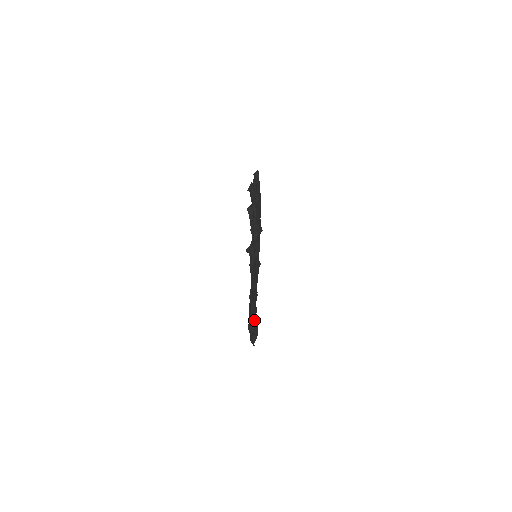
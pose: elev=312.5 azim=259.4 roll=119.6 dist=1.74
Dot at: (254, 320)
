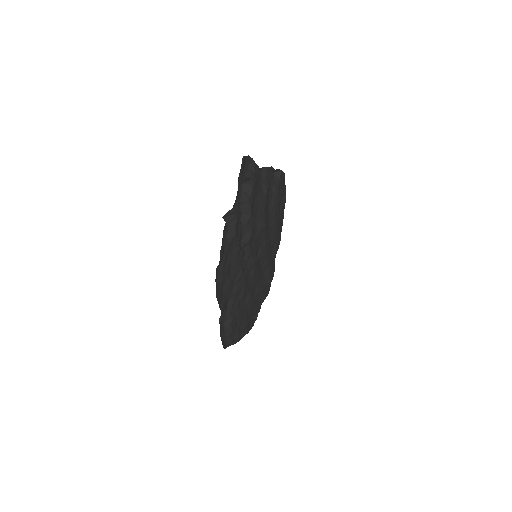
Dot at: (238, 326)
